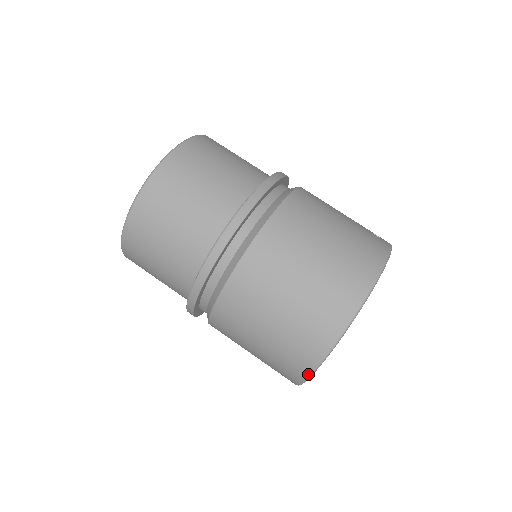
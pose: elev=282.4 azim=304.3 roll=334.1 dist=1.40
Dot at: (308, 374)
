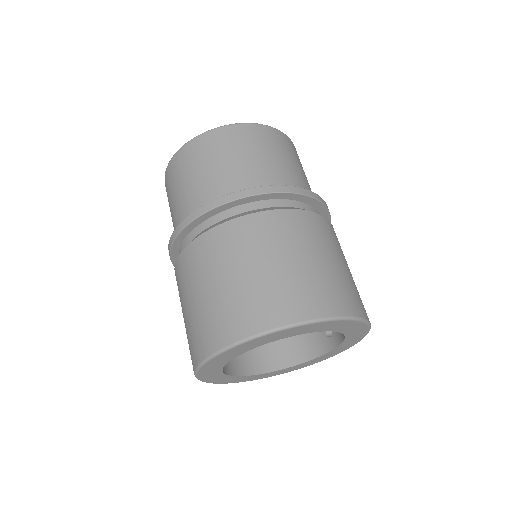
Dot at: (278, 325)
